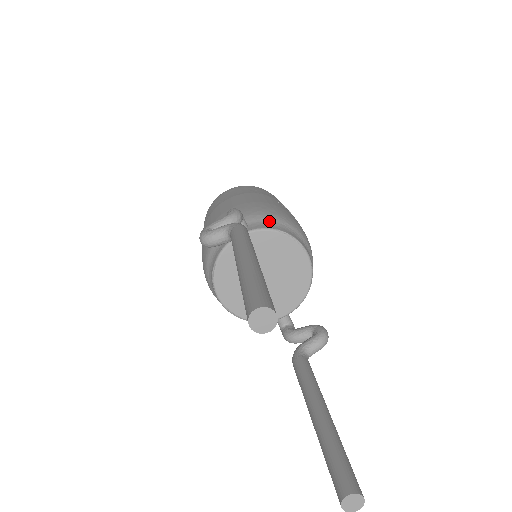
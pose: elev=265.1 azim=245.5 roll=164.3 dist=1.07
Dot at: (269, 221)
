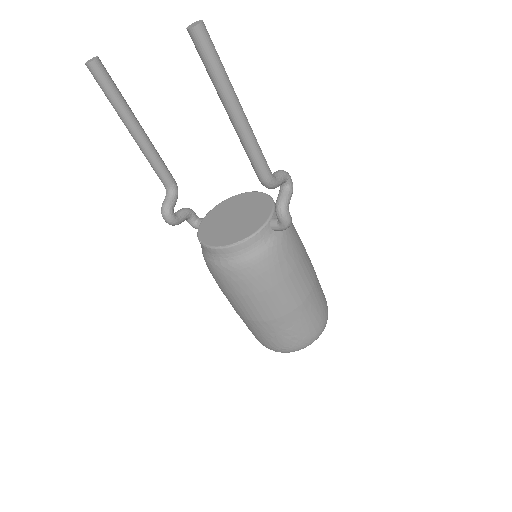
Dot at: occluded
